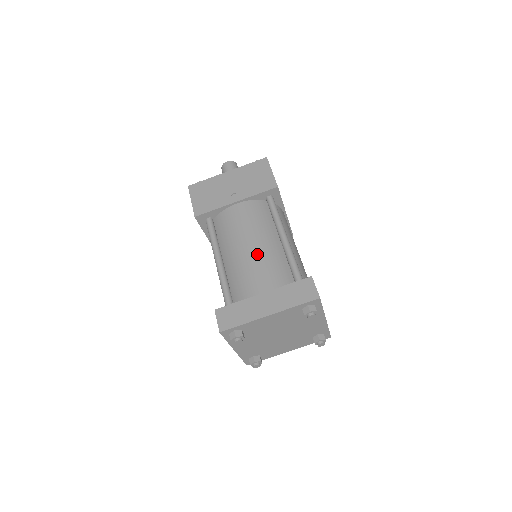
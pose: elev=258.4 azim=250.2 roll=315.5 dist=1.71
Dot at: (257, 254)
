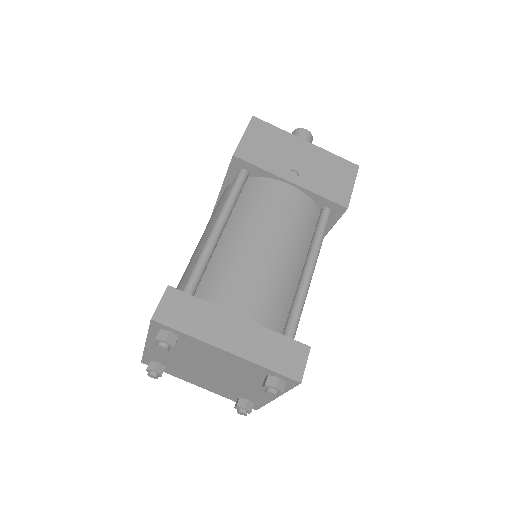
Dot at: (268, 262)
